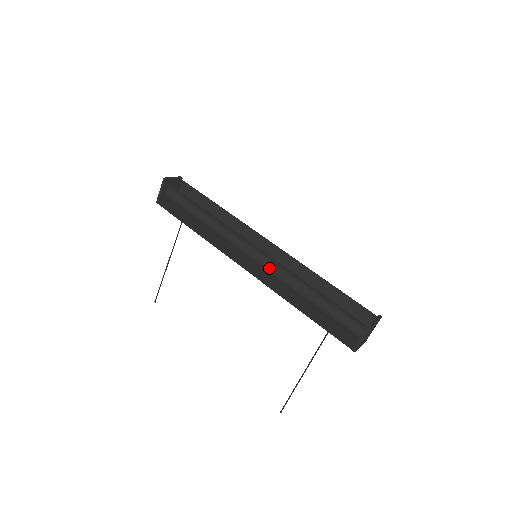
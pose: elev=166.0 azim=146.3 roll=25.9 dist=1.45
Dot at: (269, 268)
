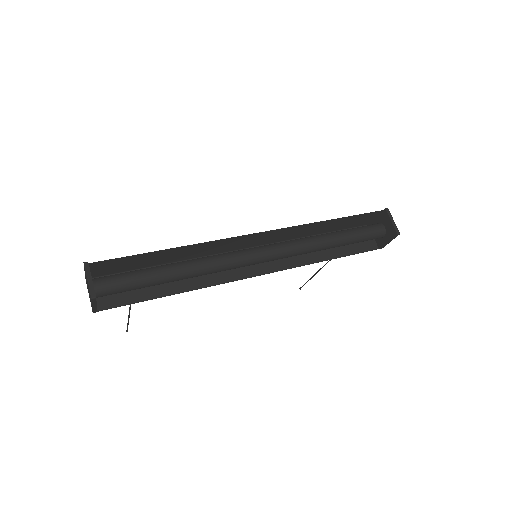
Dot at: (282, 258)
